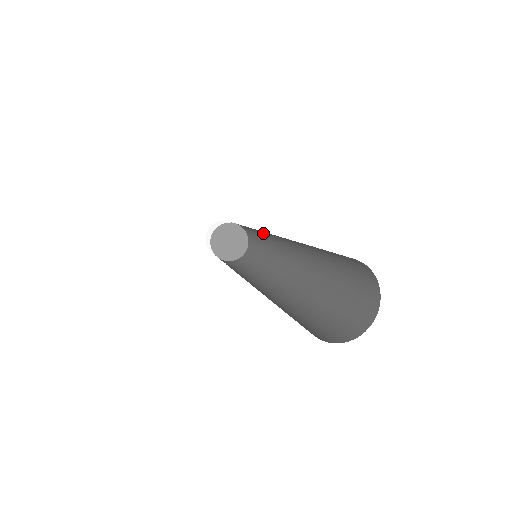
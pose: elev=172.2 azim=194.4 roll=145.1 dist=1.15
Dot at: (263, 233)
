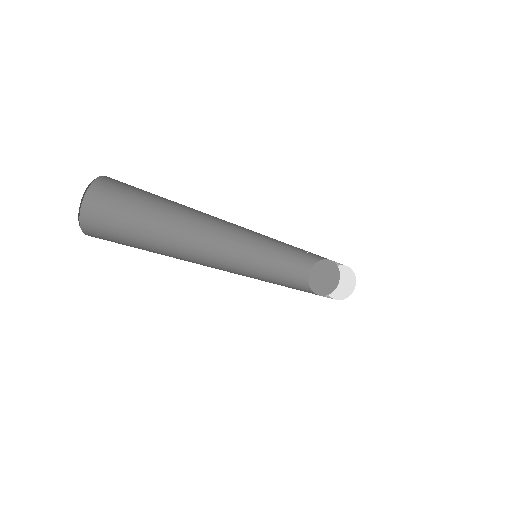
Dot at: (270, 241)
